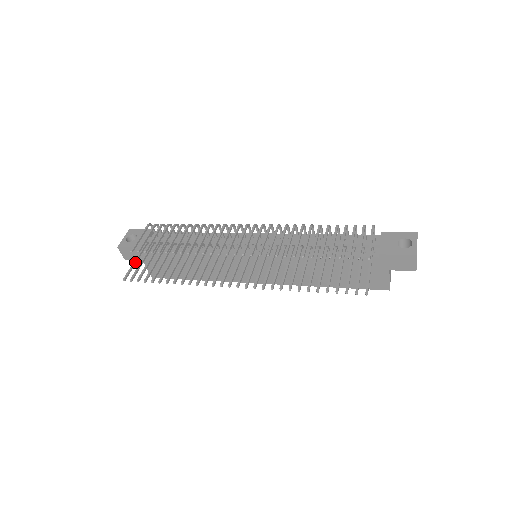
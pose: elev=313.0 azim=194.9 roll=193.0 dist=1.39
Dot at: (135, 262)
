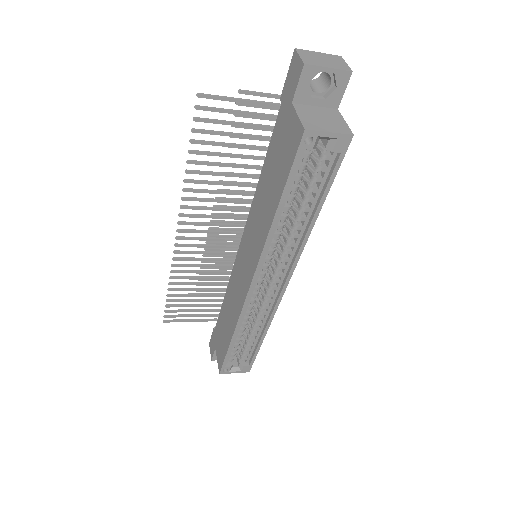
Dot at: (189, 320)
